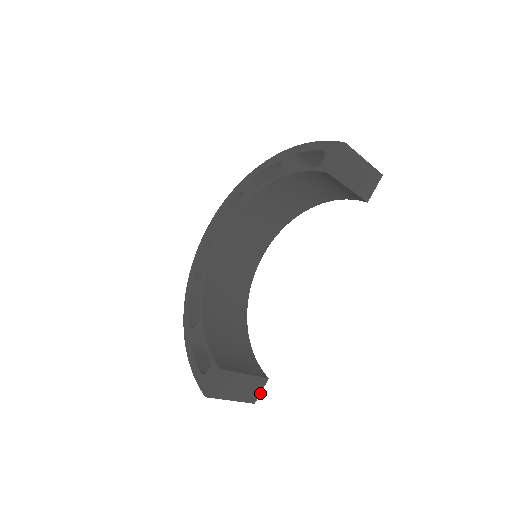
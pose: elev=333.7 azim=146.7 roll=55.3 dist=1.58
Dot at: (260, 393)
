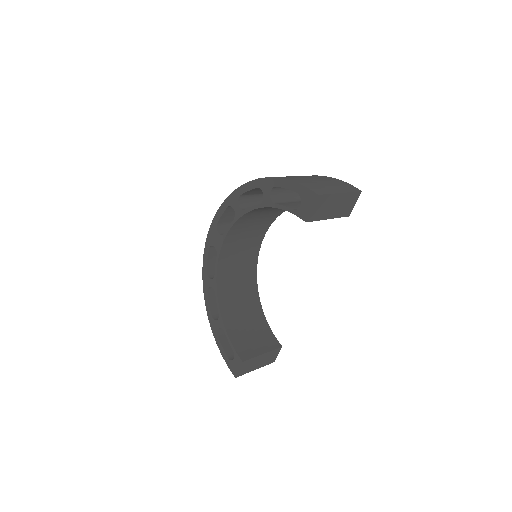
Dot at: occluded
